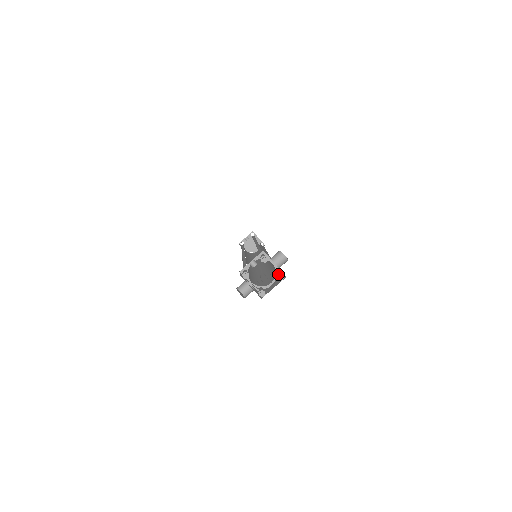
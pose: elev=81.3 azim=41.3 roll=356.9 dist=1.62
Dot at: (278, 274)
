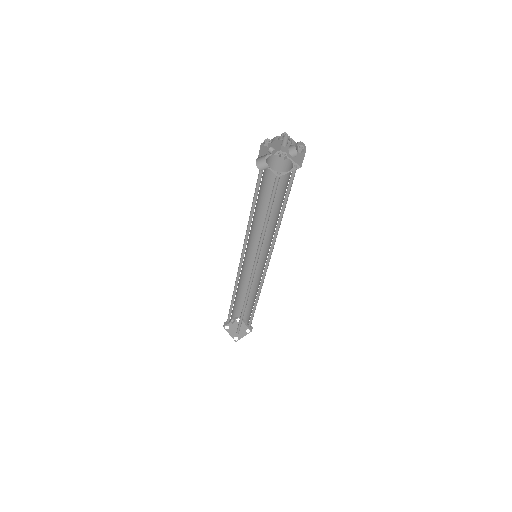
Dot at: (298, 146)
